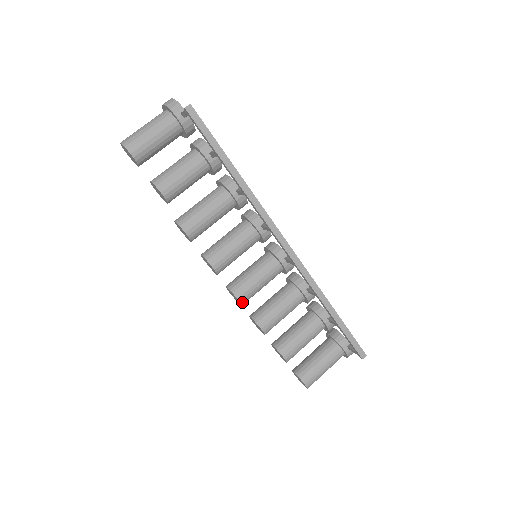
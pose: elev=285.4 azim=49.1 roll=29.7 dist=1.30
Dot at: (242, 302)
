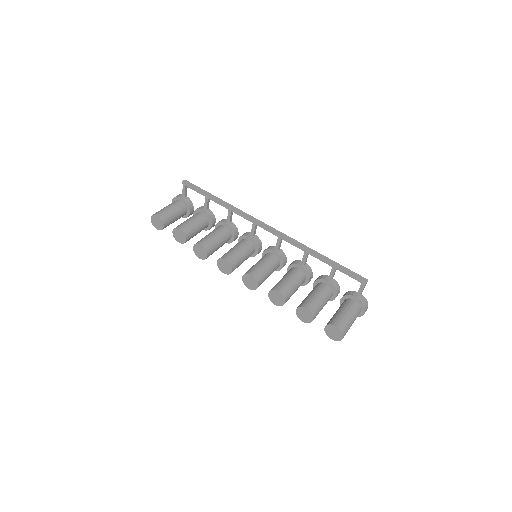
Dot at: (256, 278)
